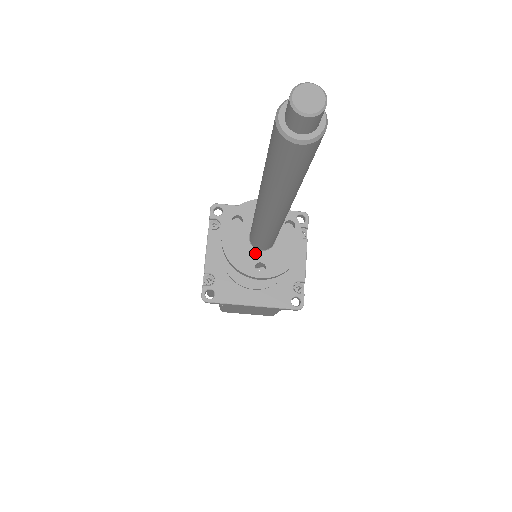
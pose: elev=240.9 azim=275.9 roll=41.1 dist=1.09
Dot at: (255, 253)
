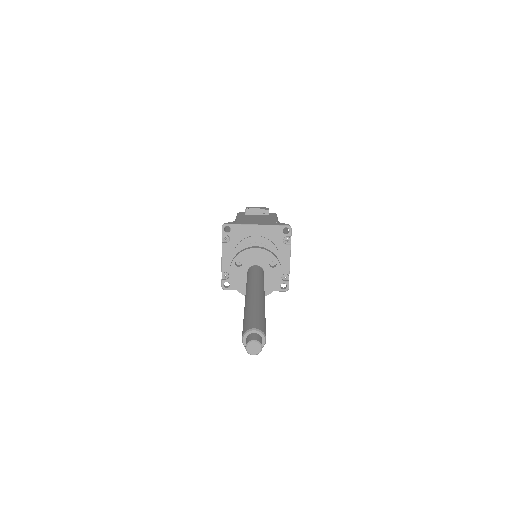
Dot at: occluded
